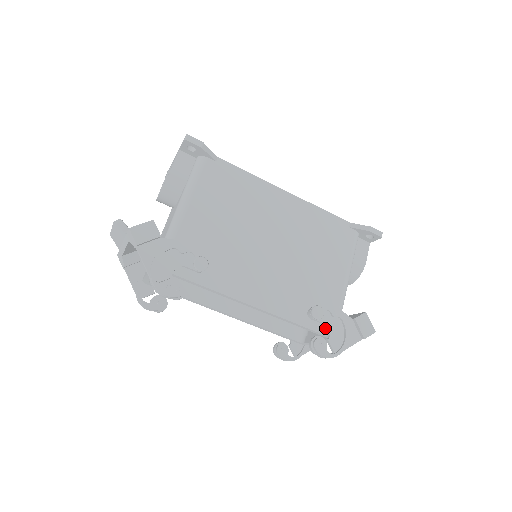
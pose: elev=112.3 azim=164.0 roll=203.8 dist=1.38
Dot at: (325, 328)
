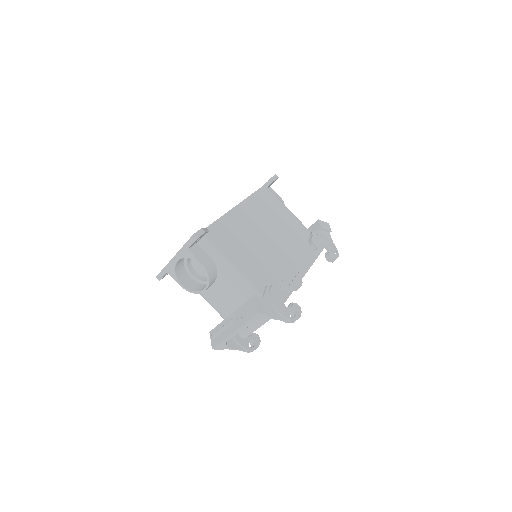
Dot at: (319, 247)
